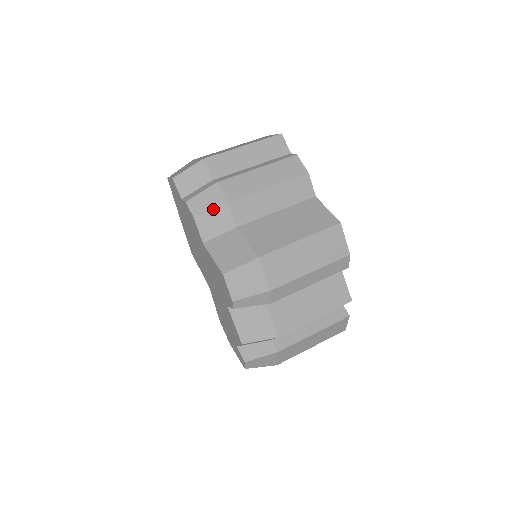
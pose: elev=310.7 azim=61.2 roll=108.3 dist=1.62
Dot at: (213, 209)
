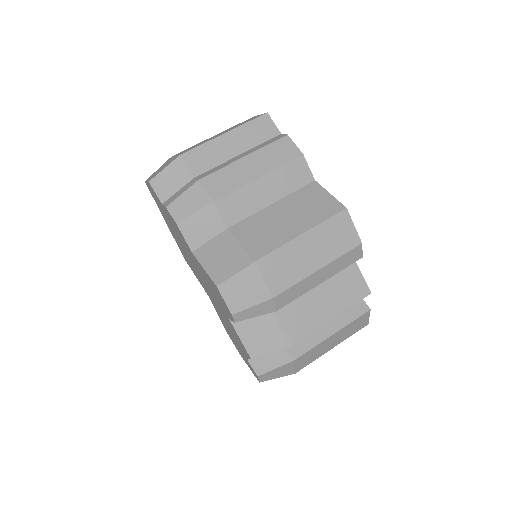
Dot at: (197, 212)
